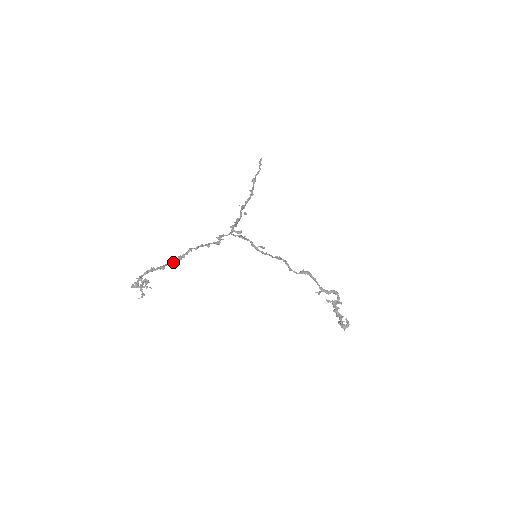
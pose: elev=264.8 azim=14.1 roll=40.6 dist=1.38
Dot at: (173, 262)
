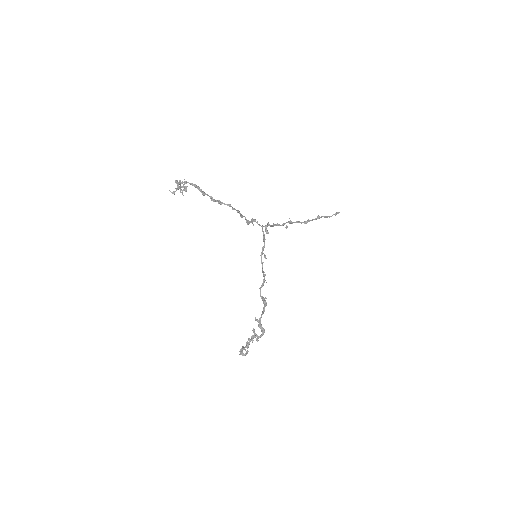
Dot at: (212, 199)
